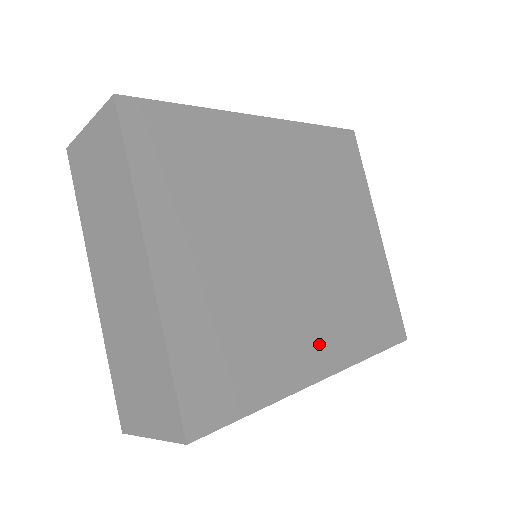
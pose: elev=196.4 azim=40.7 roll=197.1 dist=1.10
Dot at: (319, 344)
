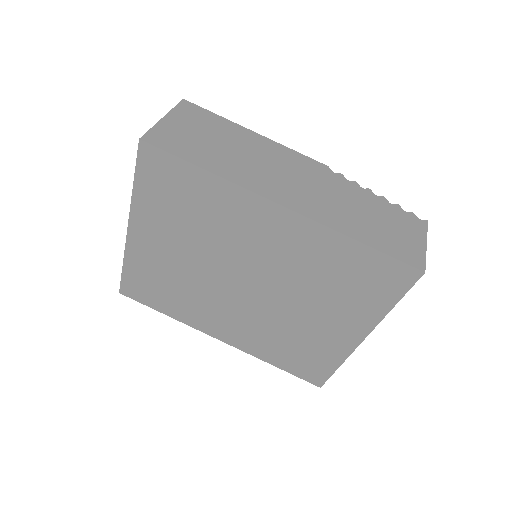
Dot at: (227, 329)
